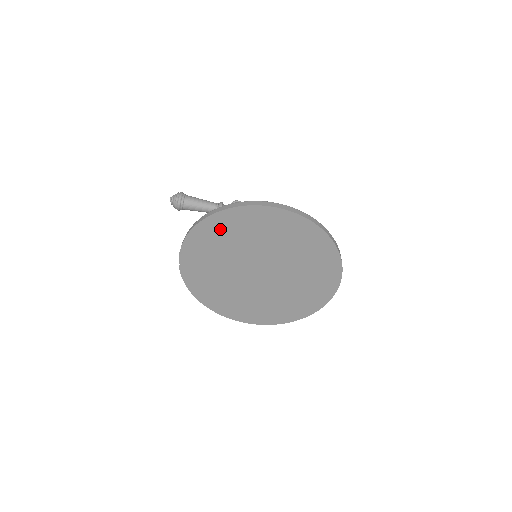
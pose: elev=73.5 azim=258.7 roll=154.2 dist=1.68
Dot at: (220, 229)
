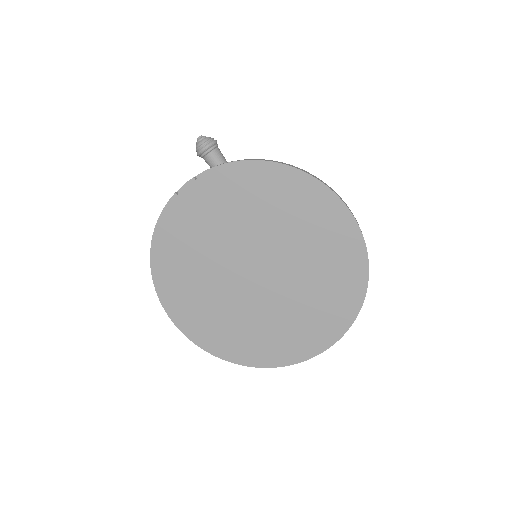
Dot at: (269, 187)
